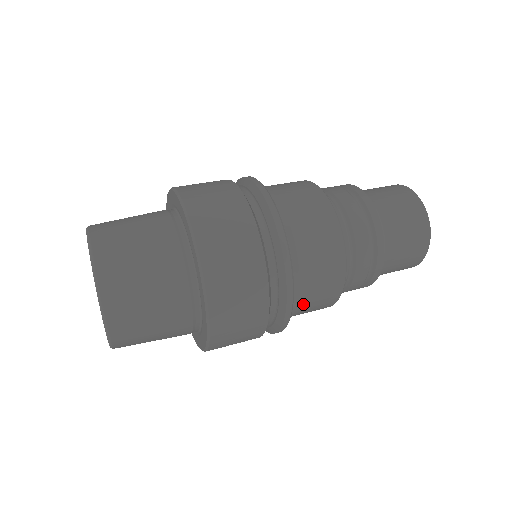
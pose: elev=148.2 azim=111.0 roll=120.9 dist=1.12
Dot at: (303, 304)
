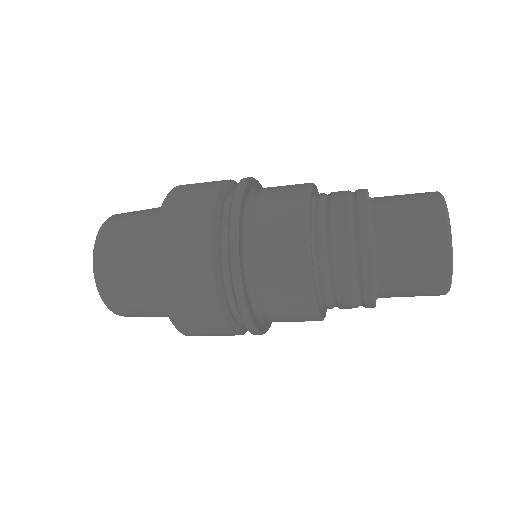
Dot at: (263, 209)
